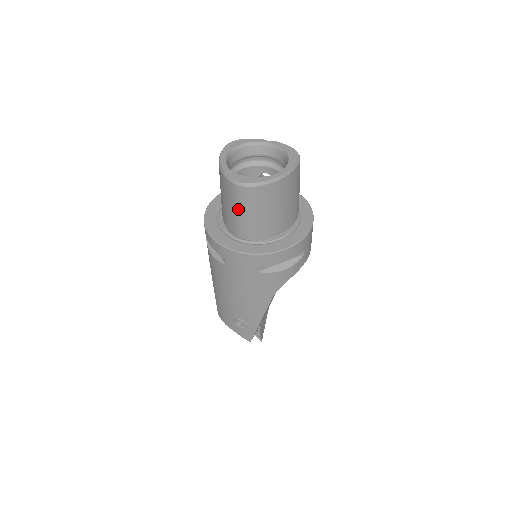
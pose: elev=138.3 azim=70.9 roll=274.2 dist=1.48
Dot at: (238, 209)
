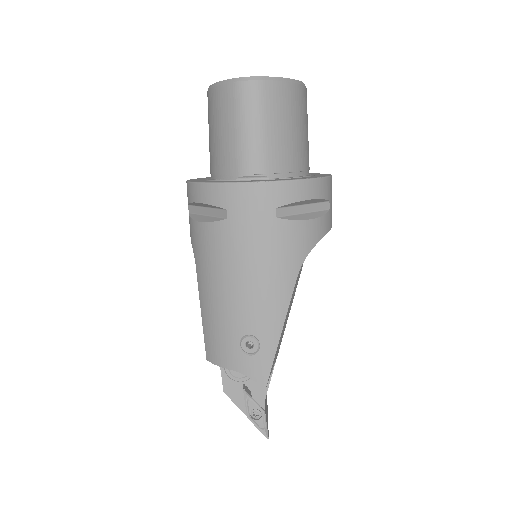
Dot at: (243, 122)
